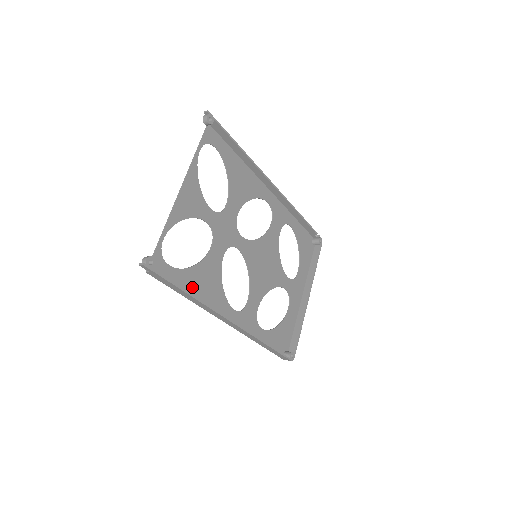
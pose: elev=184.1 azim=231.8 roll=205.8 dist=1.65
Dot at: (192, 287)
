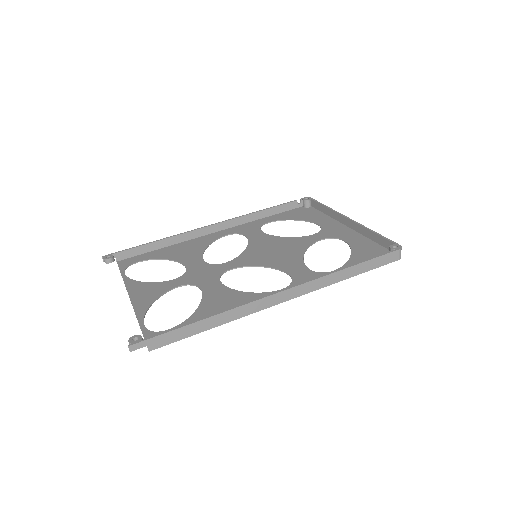
Dot at: occluded
